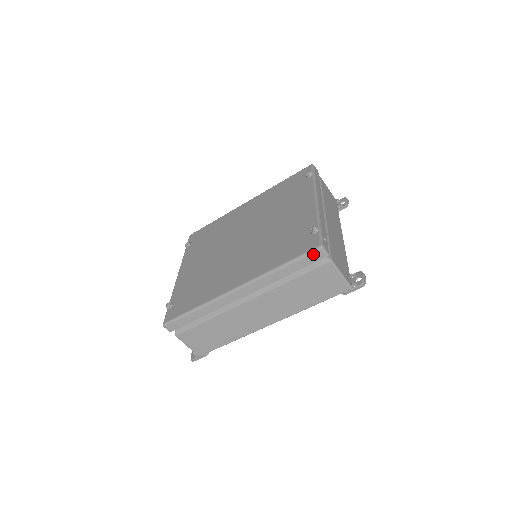
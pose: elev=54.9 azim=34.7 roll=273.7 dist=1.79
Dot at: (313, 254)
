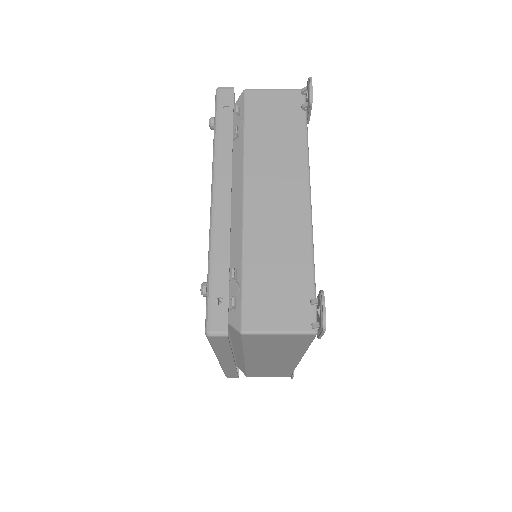
Dot at: (213, 340)
